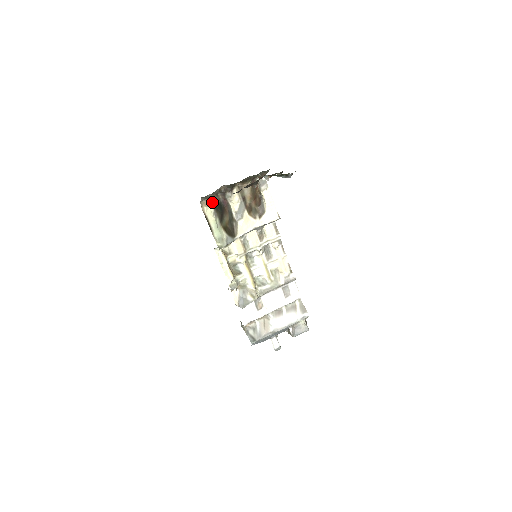
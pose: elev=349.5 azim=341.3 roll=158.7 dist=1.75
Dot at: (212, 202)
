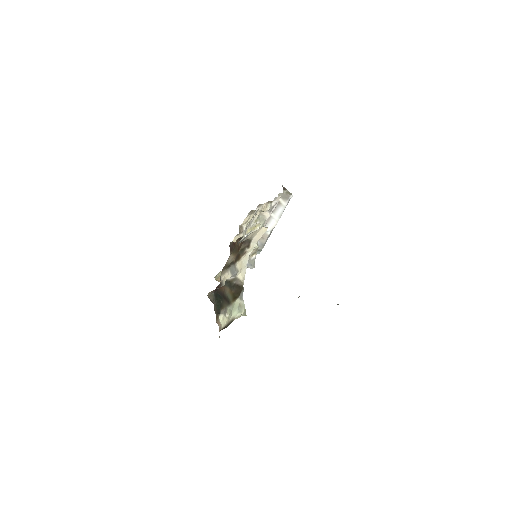
Dot at: (218, 316)
